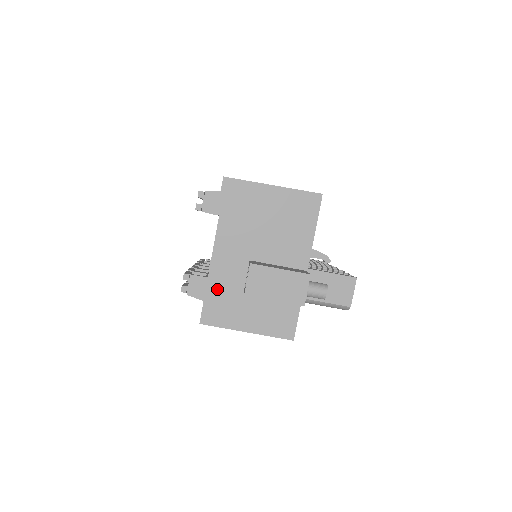
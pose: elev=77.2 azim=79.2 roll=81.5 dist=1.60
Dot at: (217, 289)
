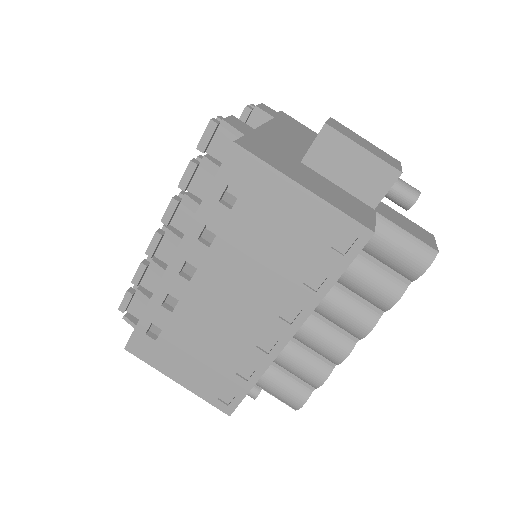
Dot at: (265, 141)
